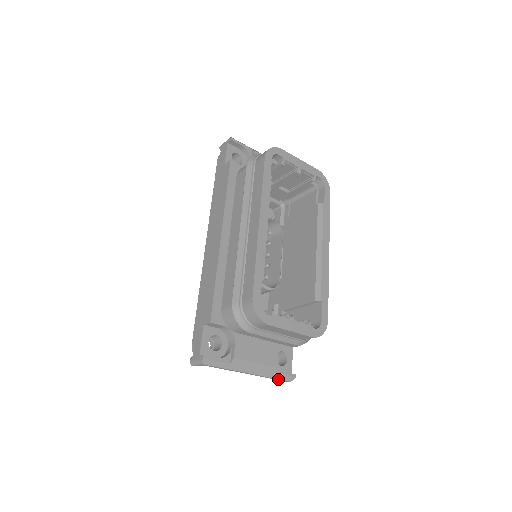
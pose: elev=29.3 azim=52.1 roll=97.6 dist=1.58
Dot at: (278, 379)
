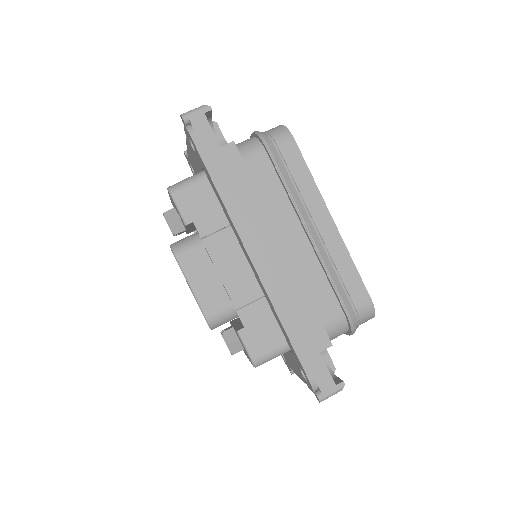
Dot at: occluded
